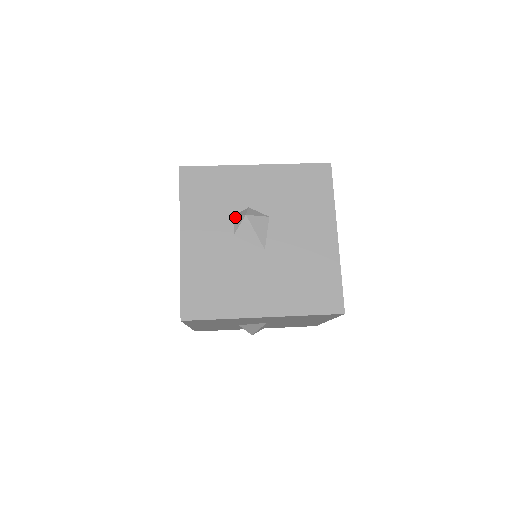
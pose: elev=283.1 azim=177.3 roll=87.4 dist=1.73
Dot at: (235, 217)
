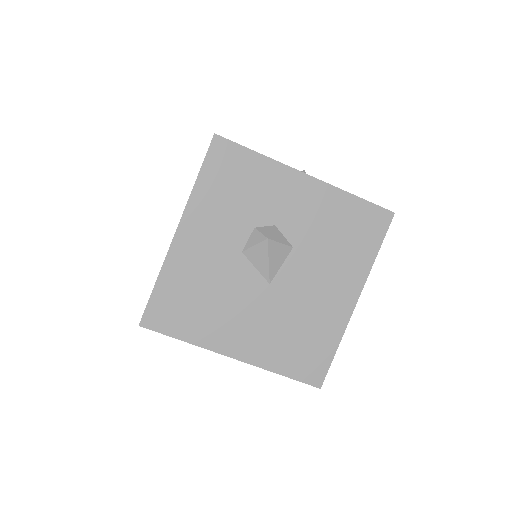
Dot at: (254, 231)
